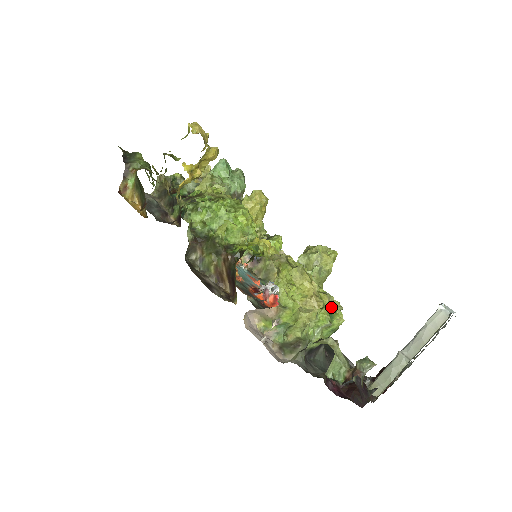
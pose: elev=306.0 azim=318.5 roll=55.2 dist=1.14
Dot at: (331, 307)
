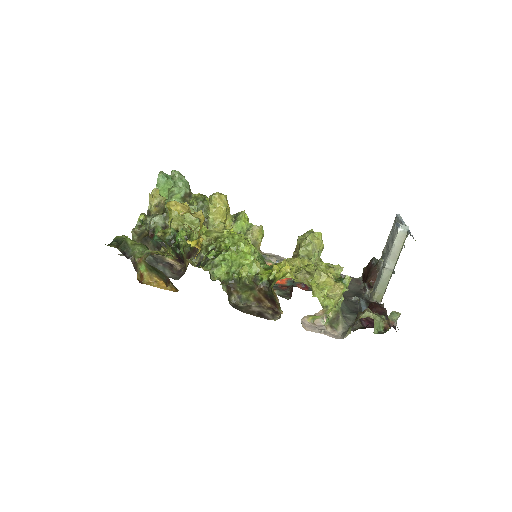
Dot at: (337, 272)
